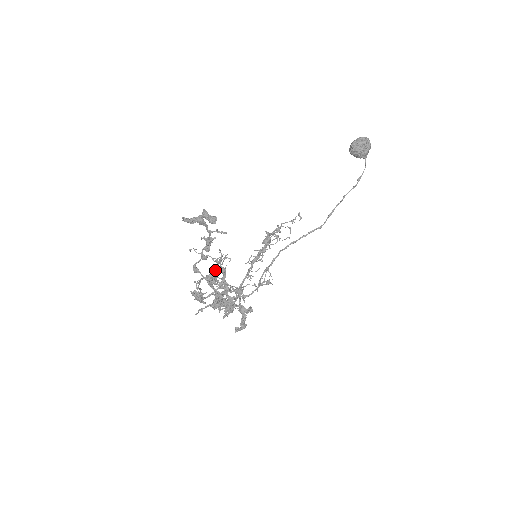
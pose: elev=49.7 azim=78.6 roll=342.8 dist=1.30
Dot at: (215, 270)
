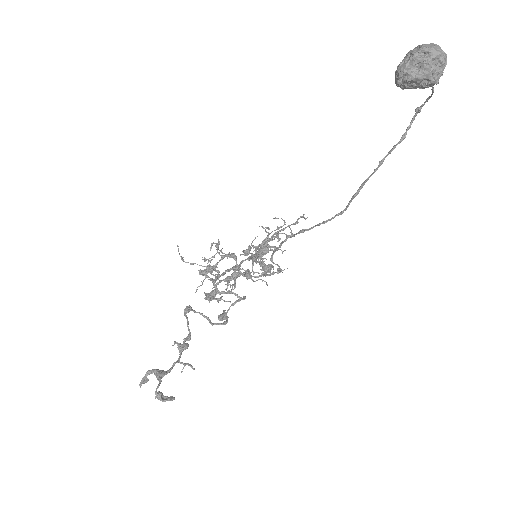
Dot at: occluded
